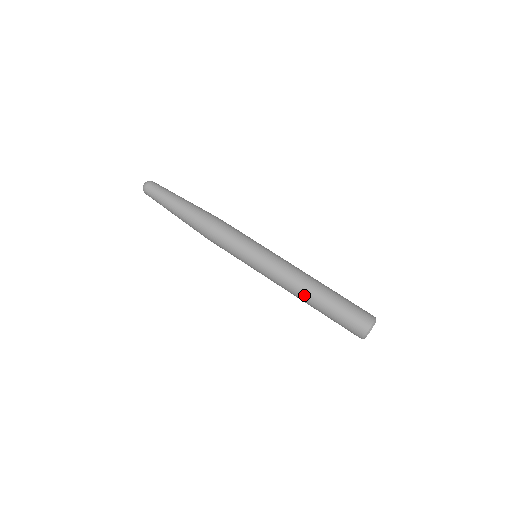
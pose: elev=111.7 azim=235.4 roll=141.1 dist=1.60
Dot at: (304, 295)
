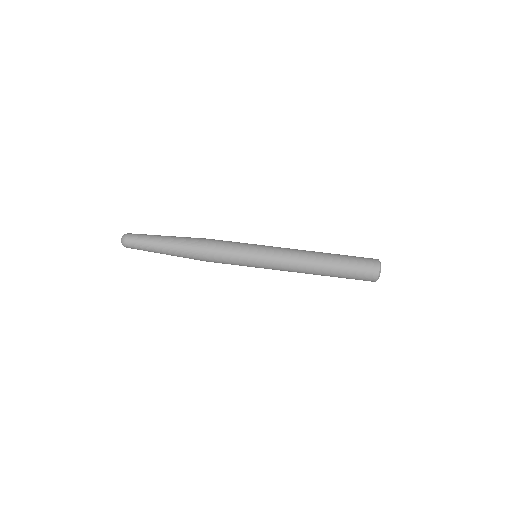
Dot at: (314, 271)
